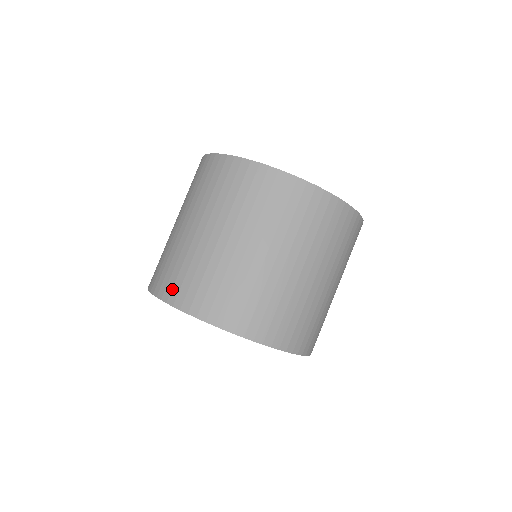
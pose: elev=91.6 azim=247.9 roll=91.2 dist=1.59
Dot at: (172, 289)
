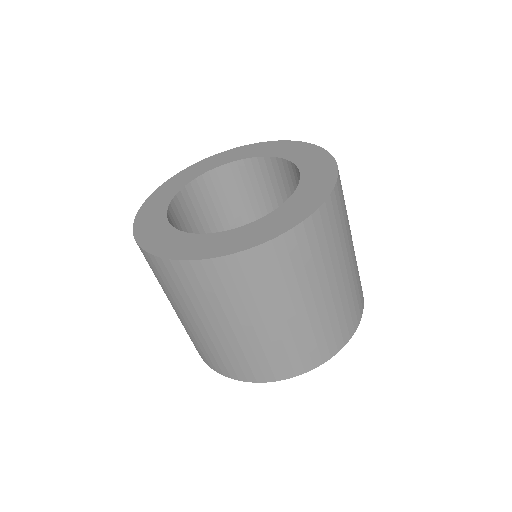
Dot at: (253, 374)
